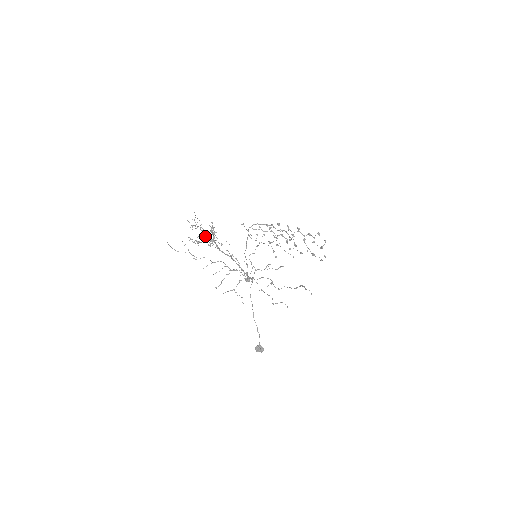
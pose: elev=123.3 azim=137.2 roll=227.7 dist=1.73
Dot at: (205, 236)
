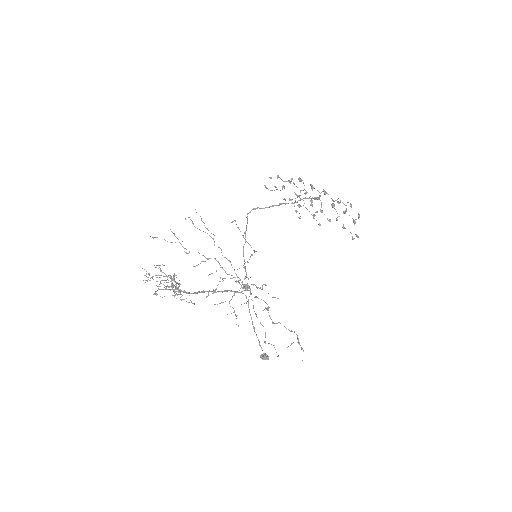
Dot at: (165, 289)
